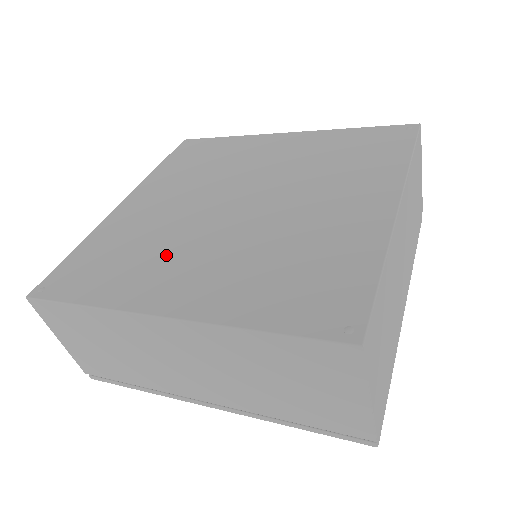
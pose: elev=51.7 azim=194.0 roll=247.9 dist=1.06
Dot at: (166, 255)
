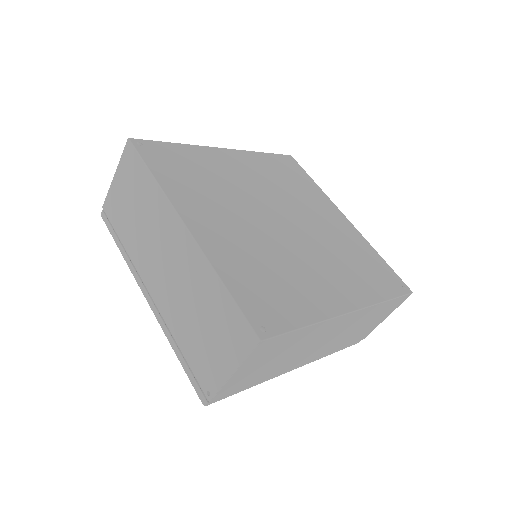
Dot at: (299, 271)
